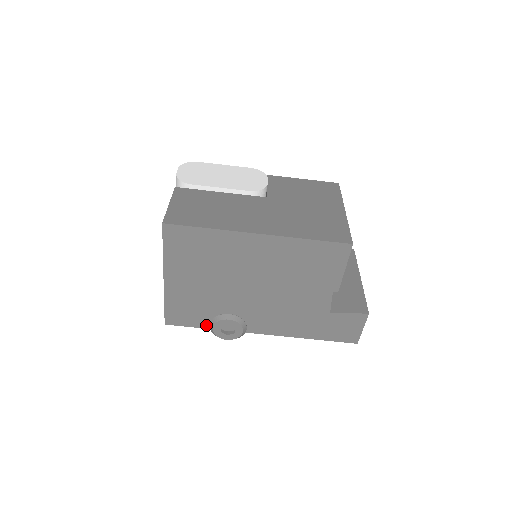
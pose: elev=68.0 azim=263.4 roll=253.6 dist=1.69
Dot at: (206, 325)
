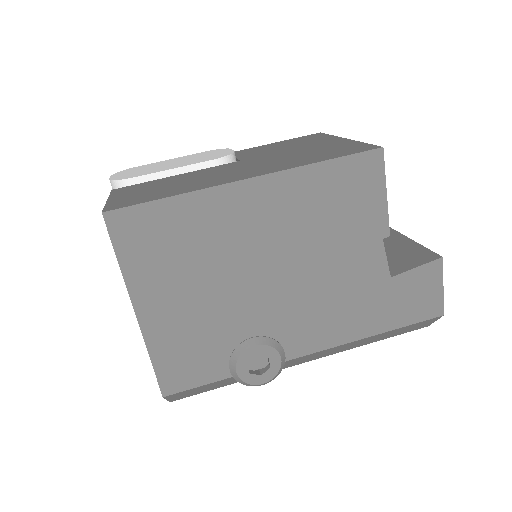
Dot at: (224, 372)
